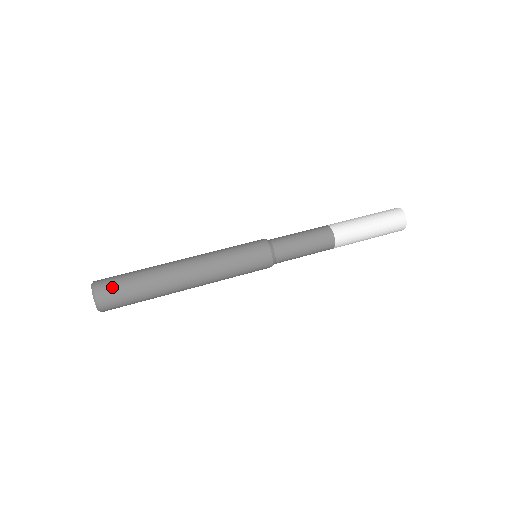
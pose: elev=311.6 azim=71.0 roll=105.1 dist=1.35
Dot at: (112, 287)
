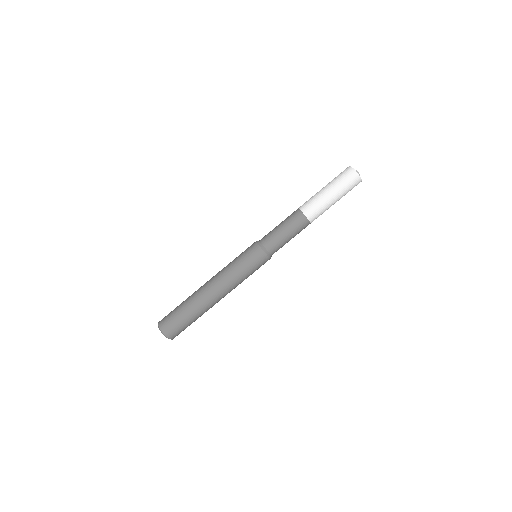
Dot at: (178, 330)
